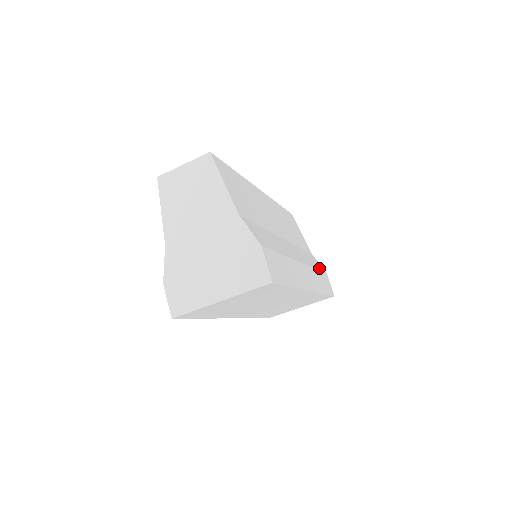
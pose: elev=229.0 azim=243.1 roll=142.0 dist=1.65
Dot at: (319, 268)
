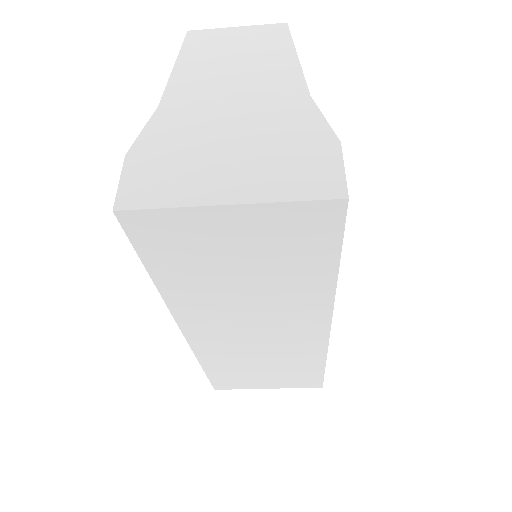
Dot at: occluded
